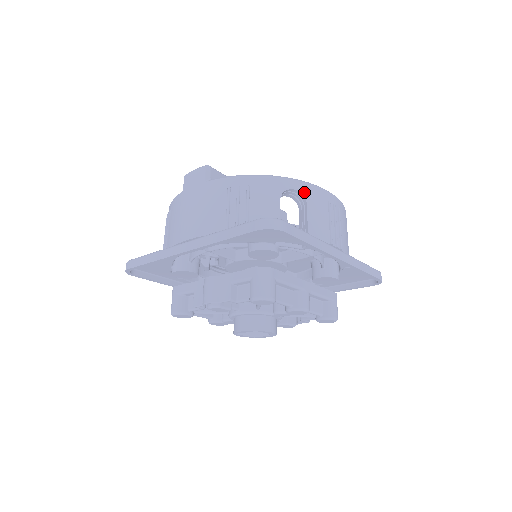
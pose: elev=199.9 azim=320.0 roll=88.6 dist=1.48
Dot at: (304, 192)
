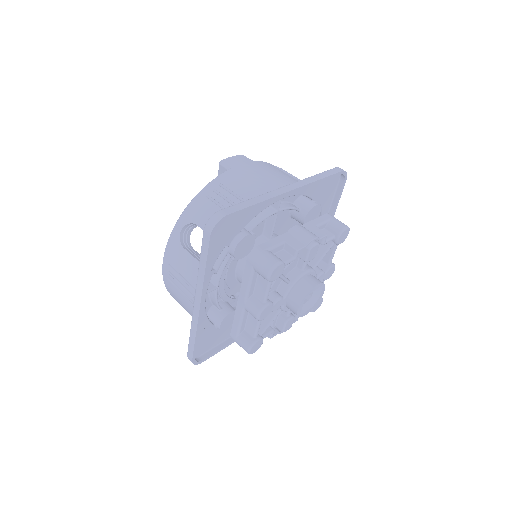
Dot at: occluded
